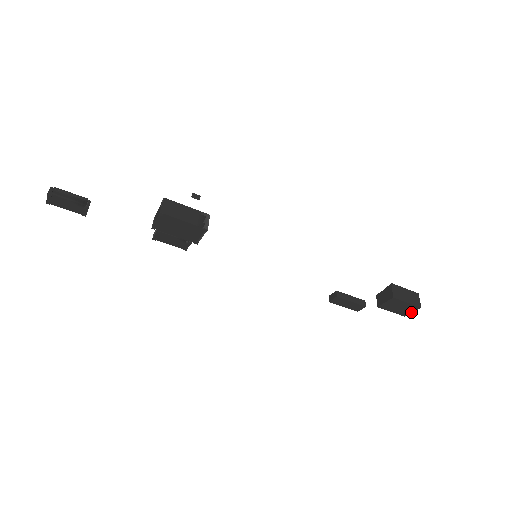
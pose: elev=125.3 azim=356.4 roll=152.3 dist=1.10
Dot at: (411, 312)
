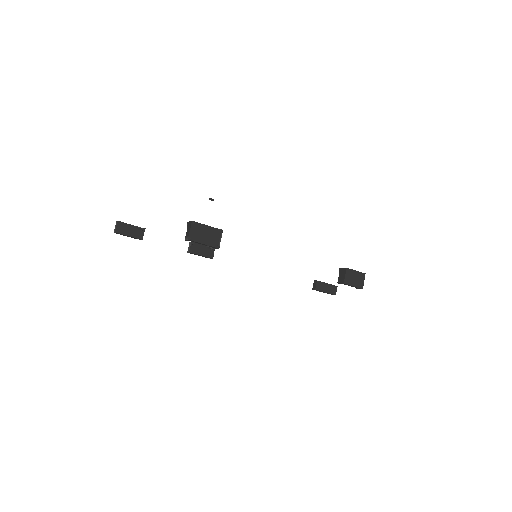
Dot at: (363, 282)
